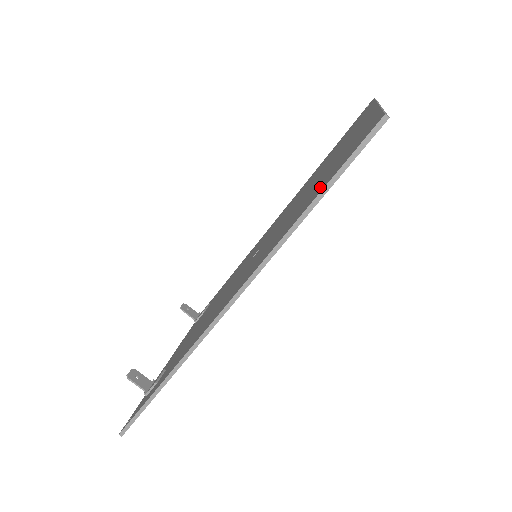
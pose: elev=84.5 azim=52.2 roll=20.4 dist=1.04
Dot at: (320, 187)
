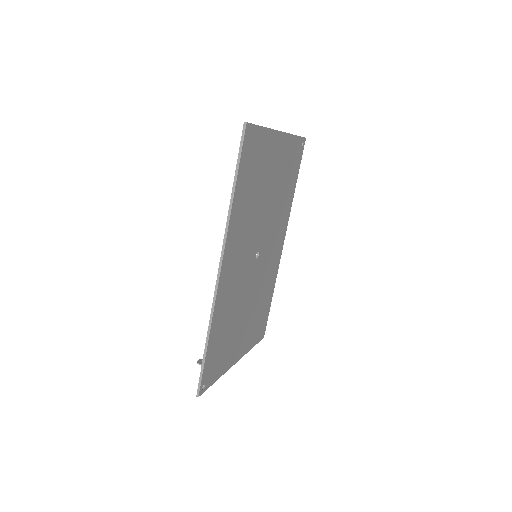
Dot at: (242, 177)
